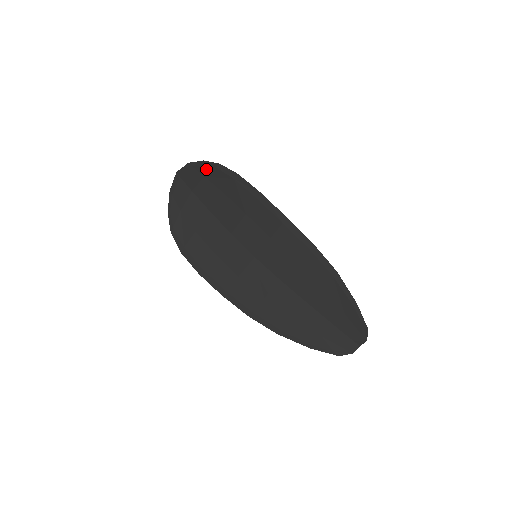
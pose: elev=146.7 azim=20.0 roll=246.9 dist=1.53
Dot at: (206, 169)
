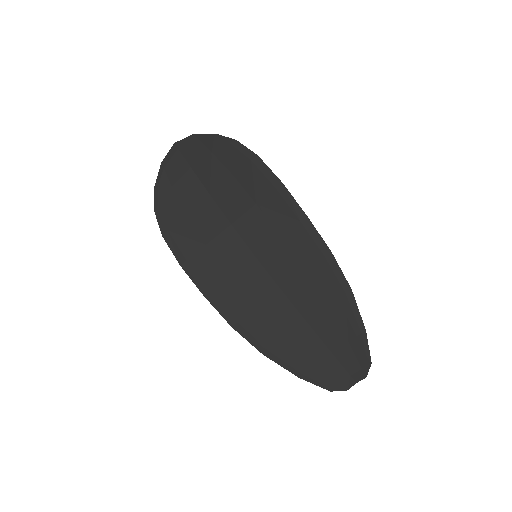
Dot at: (216, 144)
